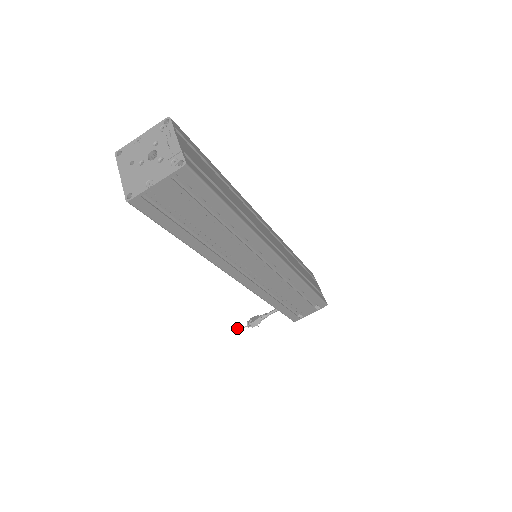
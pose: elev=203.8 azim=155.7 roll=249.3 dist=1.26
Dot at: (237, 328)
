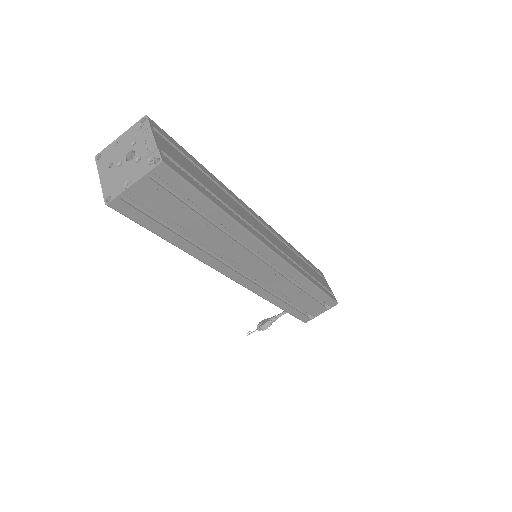
Dot at: occluded
